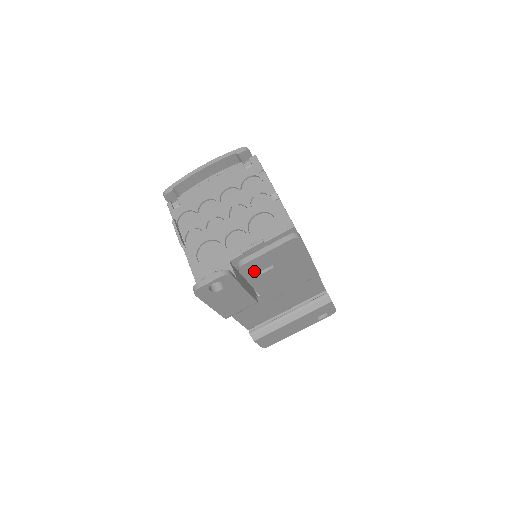
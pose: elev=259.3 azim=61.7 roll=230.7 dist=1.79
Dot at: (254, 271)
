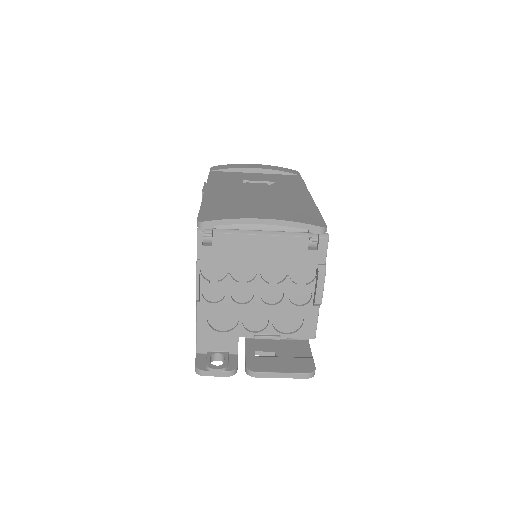
Dot at: occluded
